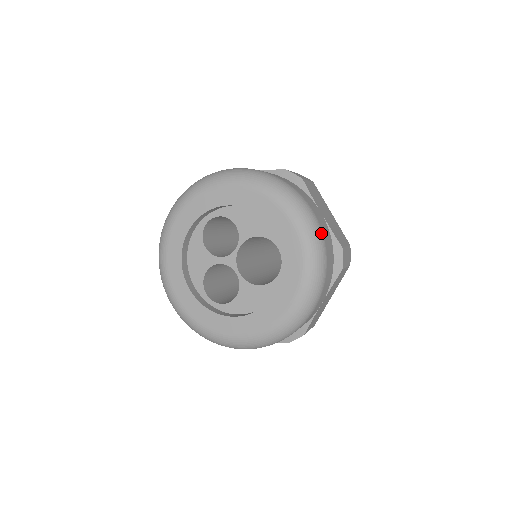
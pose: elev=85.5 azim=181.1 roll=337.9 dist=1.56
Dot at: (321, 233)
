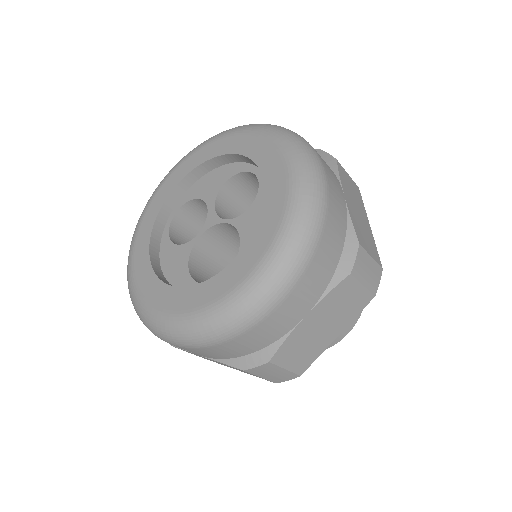
Dot at: (255, 321)
